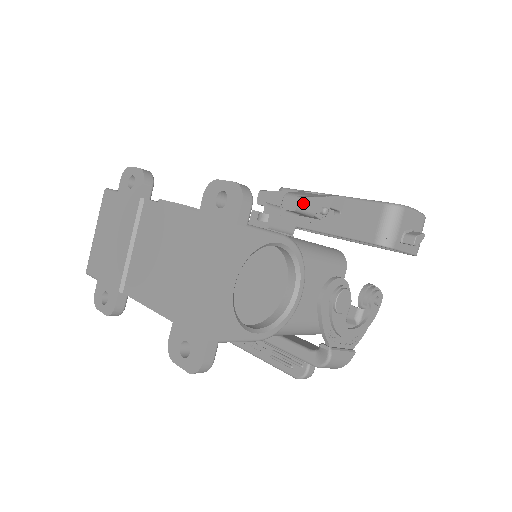
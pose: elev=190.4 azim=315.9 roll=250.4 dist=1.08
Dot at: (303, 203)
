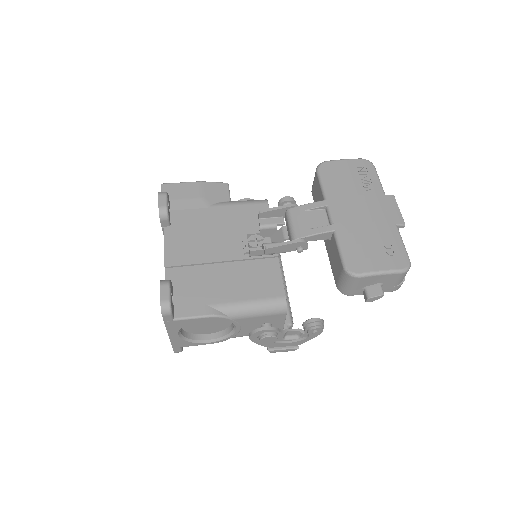
Dot at: (272, 250)
